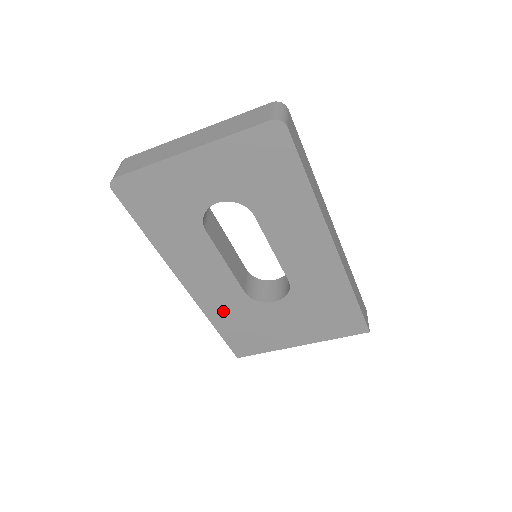
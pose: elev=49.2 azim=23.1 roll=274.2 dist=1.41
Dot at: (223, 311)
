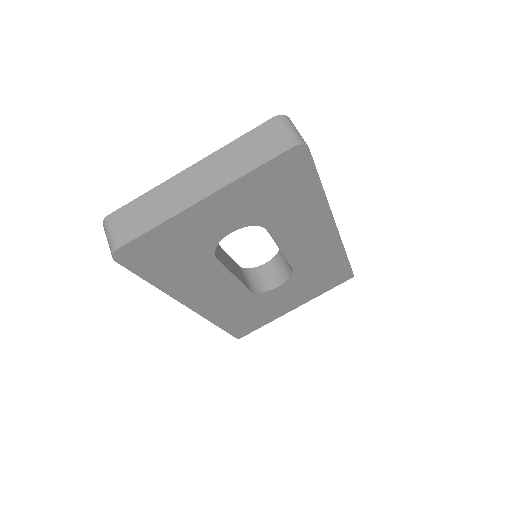
Dot at: (228, 312)
